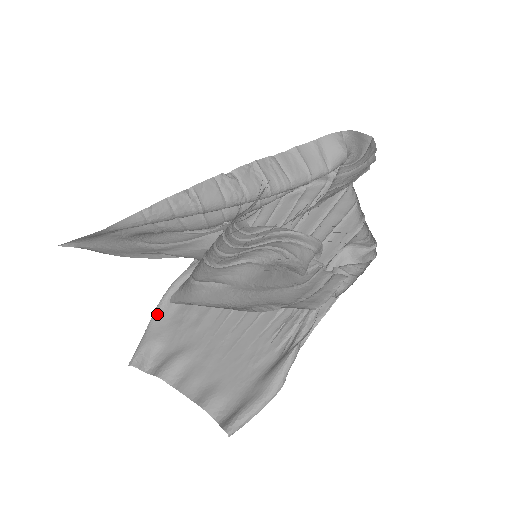
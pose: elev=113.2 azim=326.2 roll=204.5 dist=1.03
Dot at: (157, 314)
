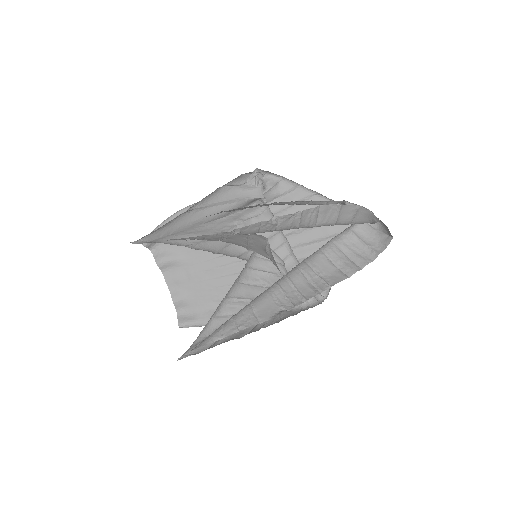
Dot at: occluded
